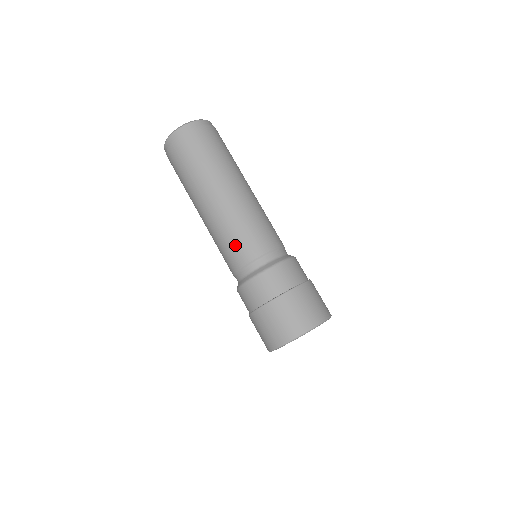
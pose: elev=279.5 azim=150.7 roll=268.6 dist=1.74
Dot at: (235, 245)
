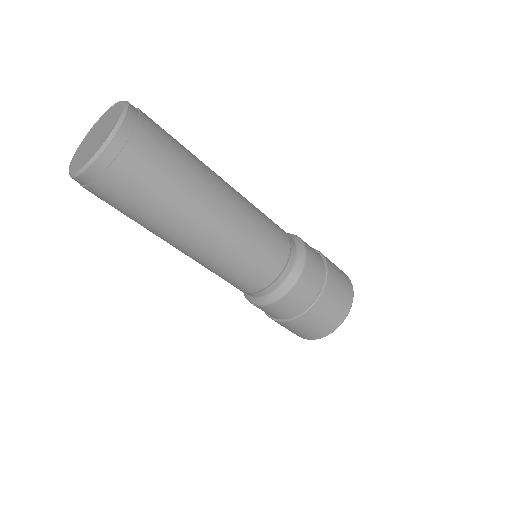
Dot at: (248, 273)
